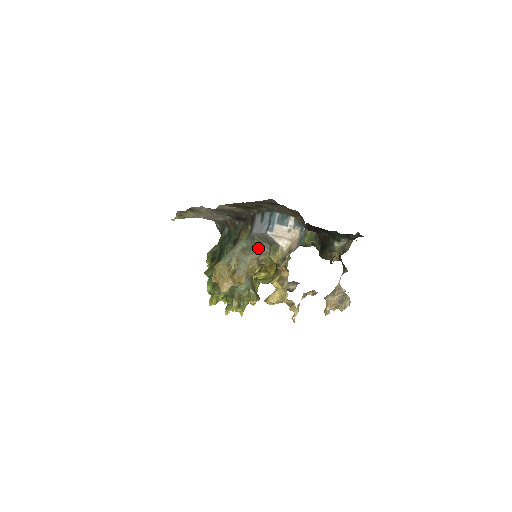
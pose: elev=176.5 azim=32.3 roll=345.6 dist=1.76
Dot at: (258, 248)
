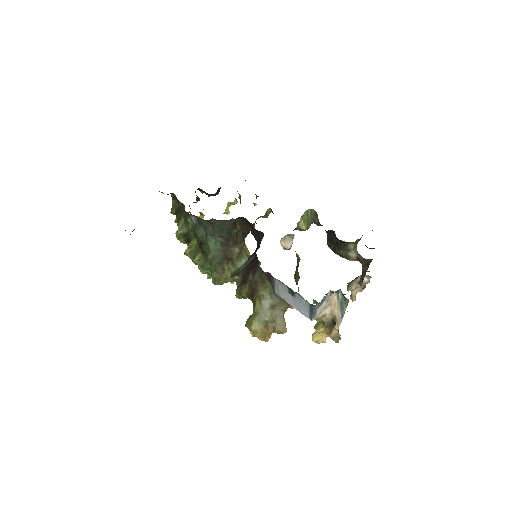
Dot at: occluded
